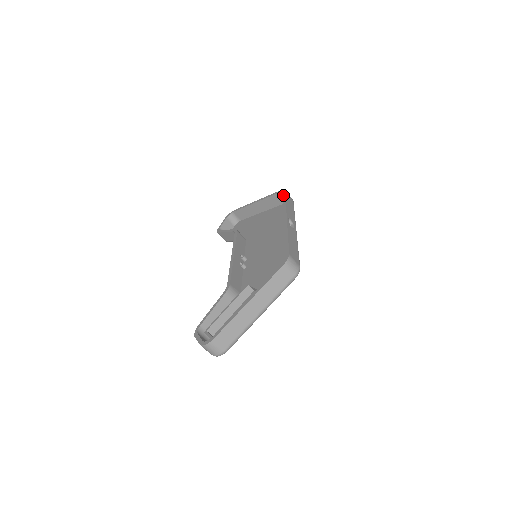
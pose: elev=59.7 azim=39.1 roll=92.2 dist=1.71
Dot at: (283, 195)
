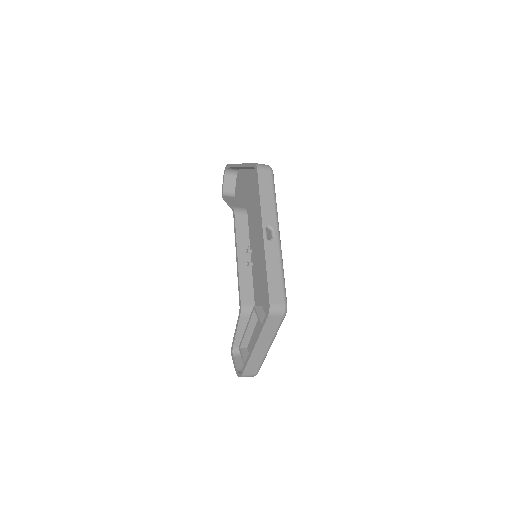
Dot at: (256, 178)
